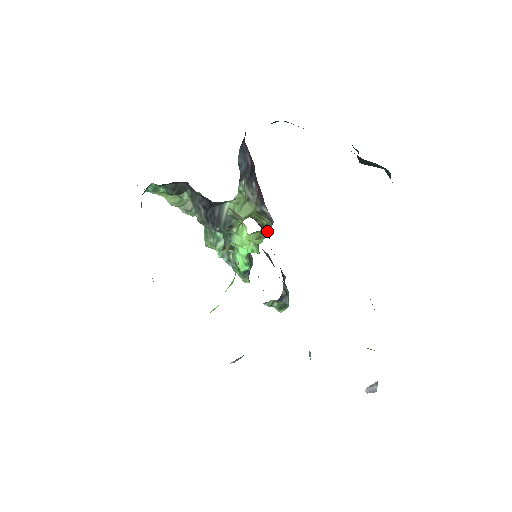
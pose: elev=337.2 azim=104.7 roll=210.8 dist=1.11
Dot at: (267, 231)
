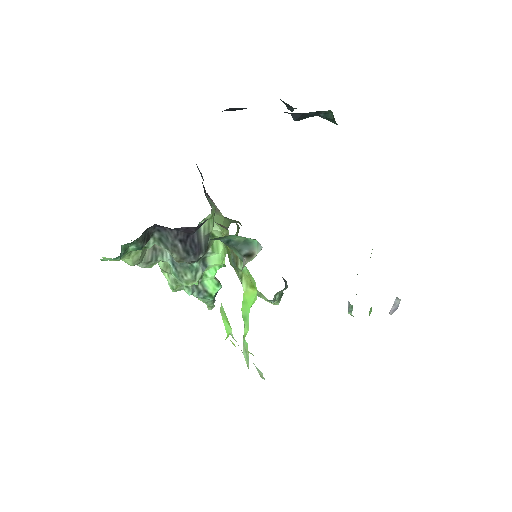
Dot at: occluded
